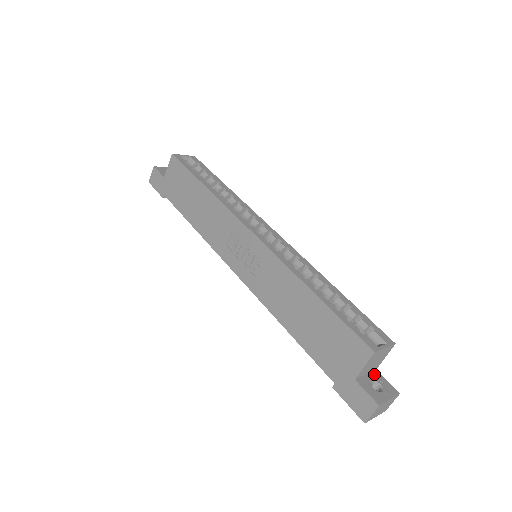
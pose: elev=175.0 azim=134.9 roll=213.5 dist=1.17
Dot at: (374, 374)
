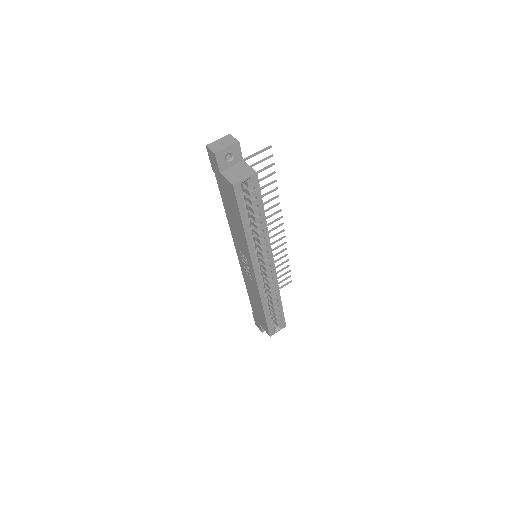
Dot at: occluded
